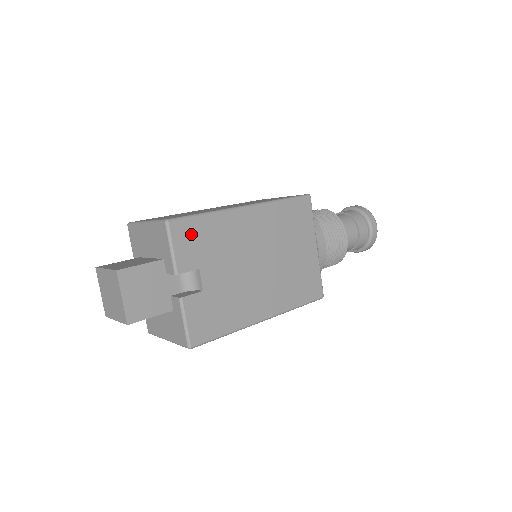
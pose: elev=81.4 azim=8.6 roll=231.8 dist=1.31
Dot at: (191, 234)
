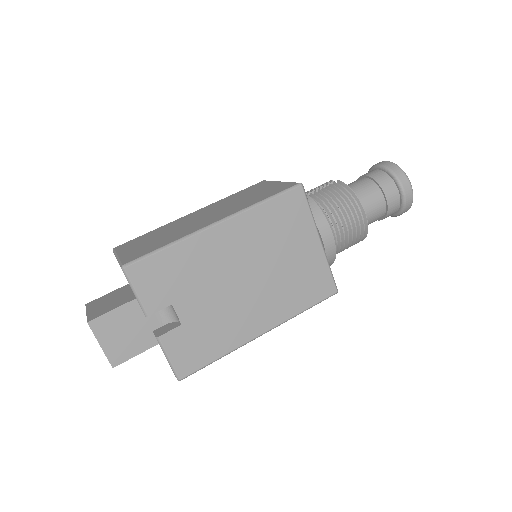
Dot at: (154, 273)
